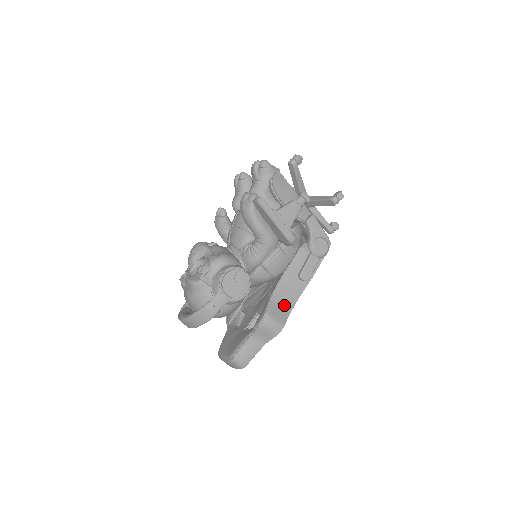
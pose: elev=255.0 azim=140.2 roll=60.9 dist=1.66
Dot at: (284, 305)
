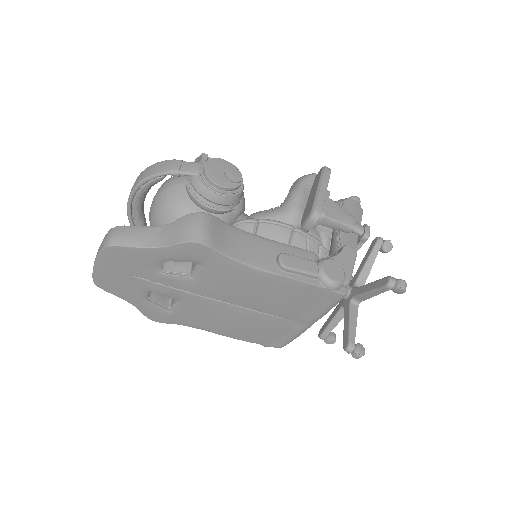
Dot at: (232, 244)
